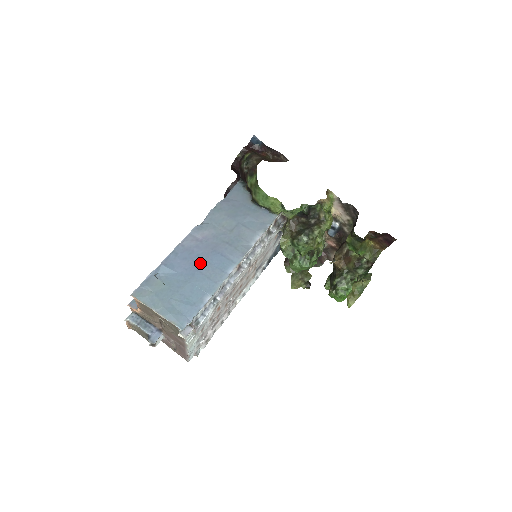
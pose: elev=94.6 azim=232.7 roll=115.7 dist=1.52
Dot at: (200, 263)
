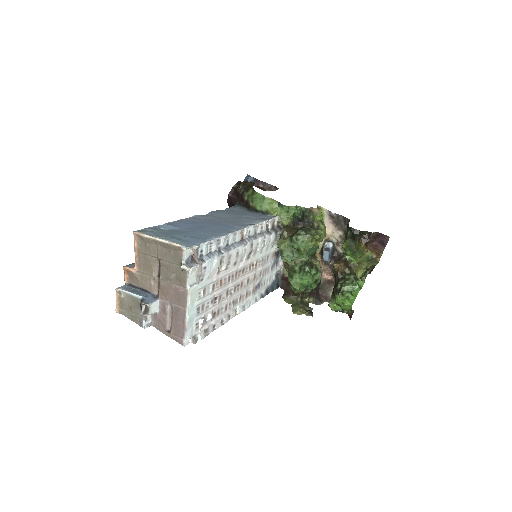
Dot at: (204, 226)
